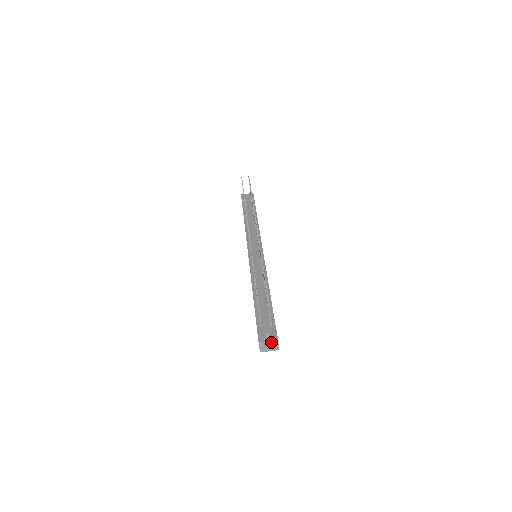
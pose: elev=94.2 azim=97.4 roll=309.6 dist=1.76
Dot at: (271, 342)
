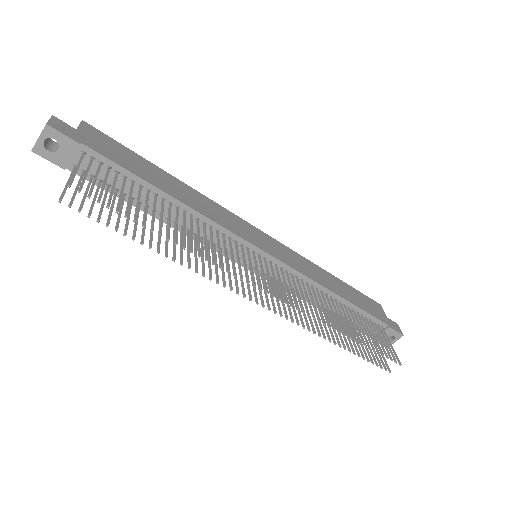
Dot at: (396, 338)
